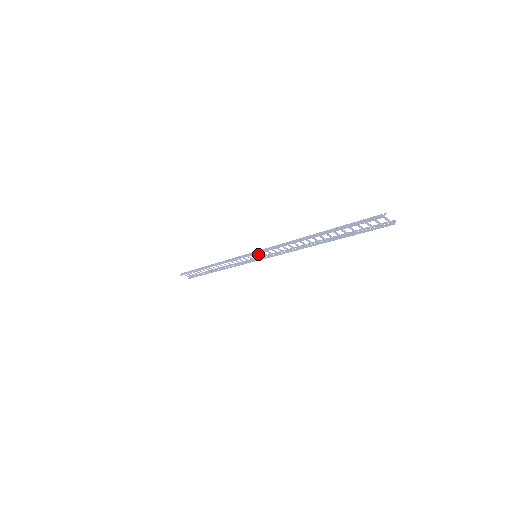
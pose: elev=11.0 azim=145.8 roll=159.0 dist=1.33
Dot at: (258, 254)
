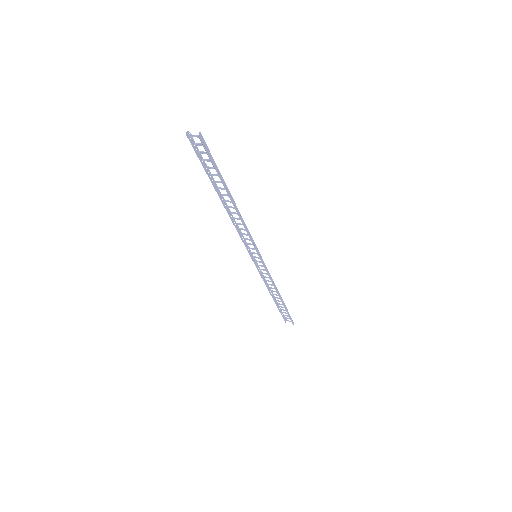
Dot at: (254, 253)
